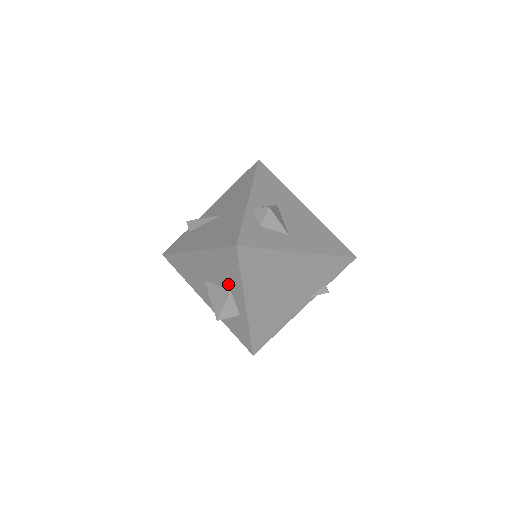
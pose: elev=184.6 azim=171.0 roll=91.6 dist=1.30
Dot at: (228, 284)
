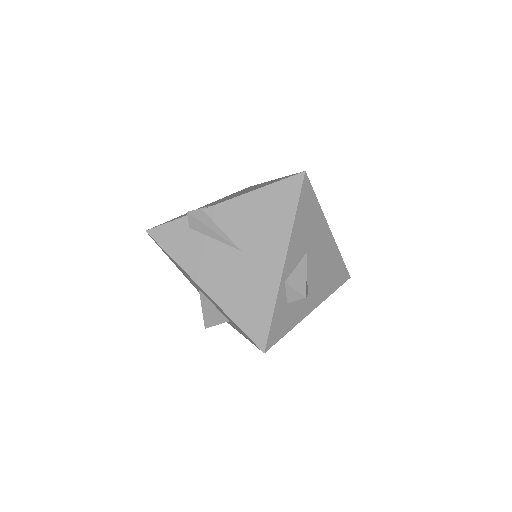
Dot at: (230, 321)
